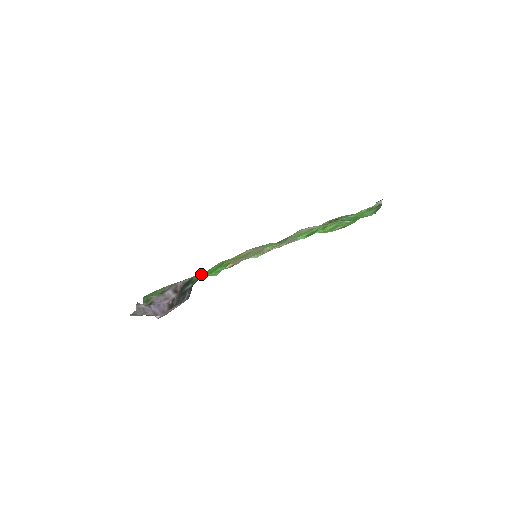
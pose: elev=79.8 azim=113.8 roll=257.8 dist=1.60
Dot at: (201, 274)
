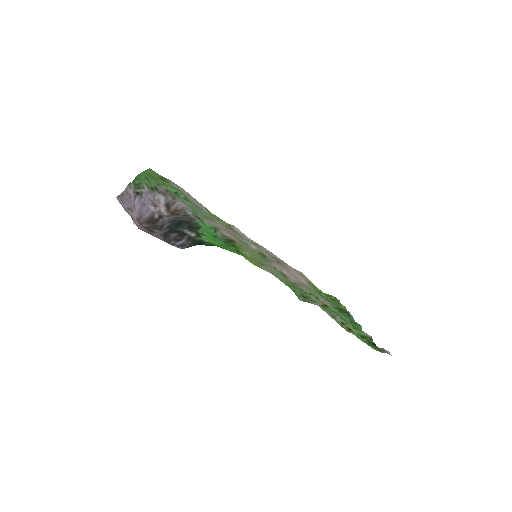
Dot at: (200, 211)
